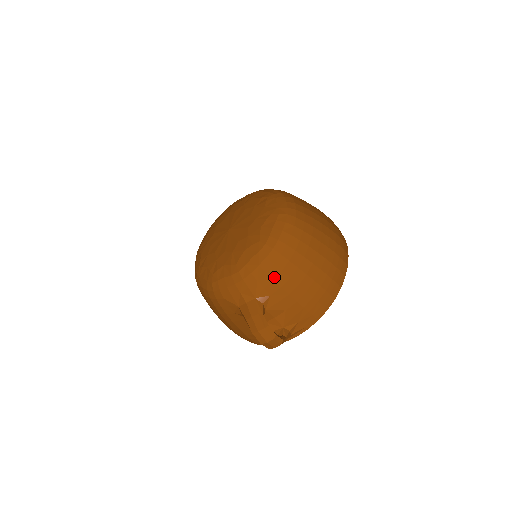
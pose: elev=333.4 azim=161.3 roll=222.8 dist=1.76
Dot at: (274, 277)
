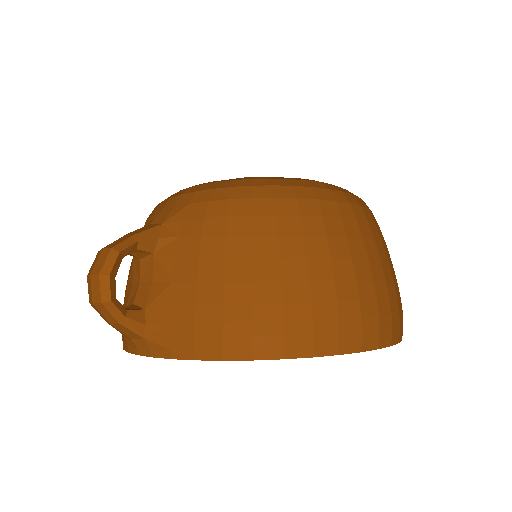
Dot at: (210, 215)
